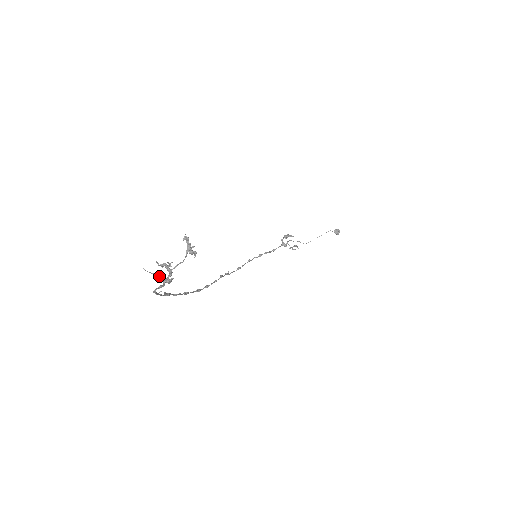
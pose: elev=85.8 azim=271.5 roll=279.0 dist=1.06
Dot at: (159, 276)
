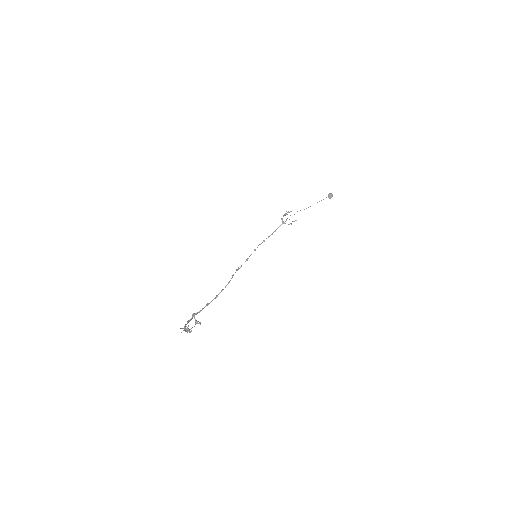
Dot at: occluded
